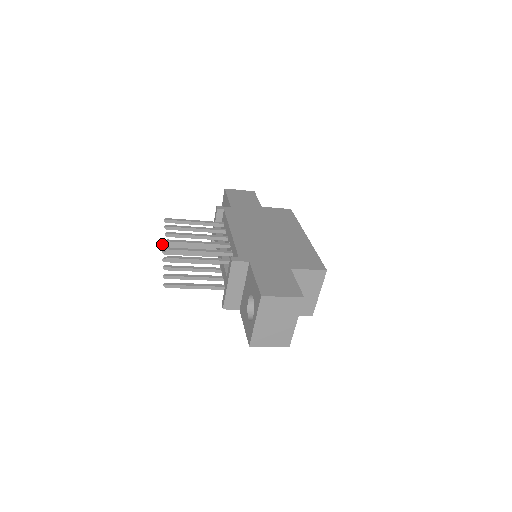
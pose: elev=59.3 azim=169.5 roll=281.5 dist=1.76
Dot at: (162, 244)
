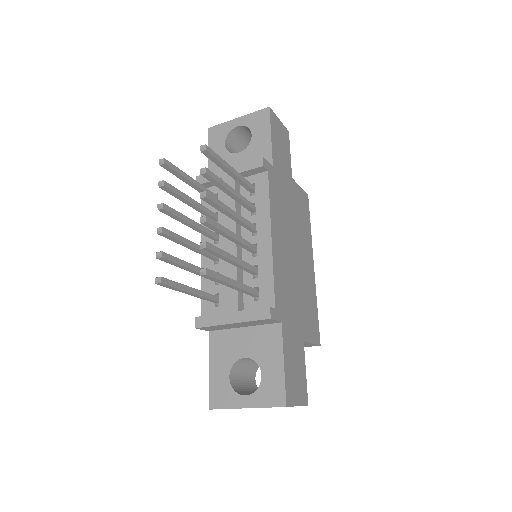
Dot at: (162, 161)
